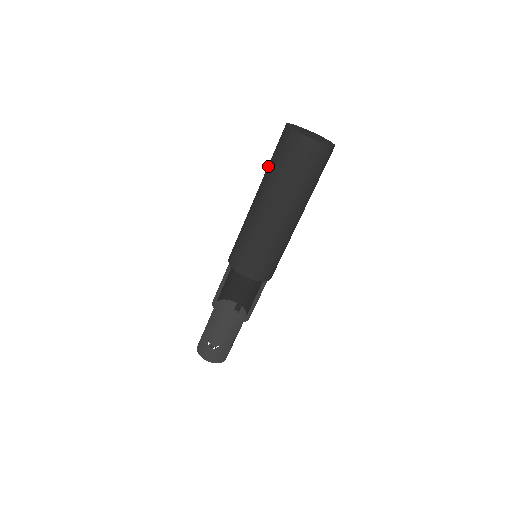
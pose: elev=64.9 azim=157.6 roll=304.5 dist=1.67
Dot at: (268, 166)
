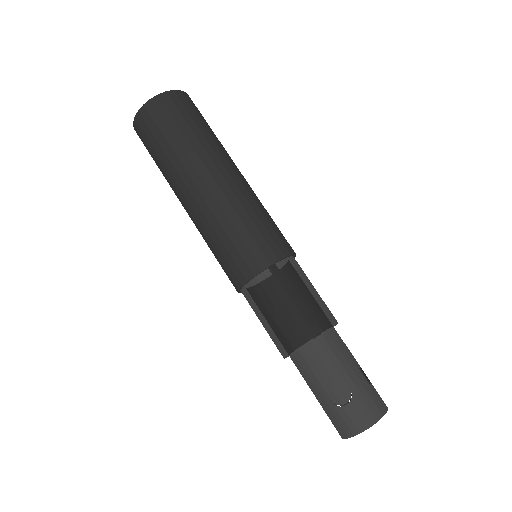
Dot at: occluded
